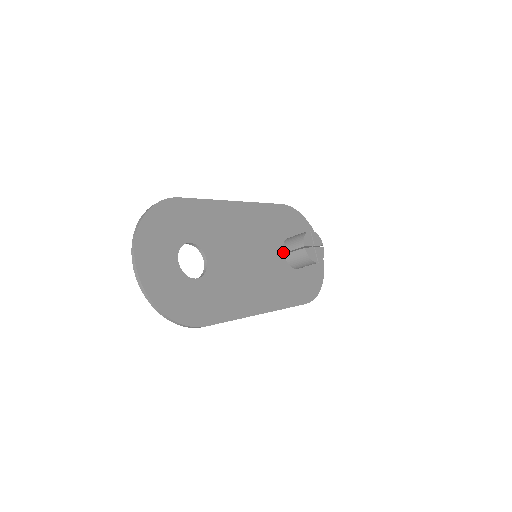
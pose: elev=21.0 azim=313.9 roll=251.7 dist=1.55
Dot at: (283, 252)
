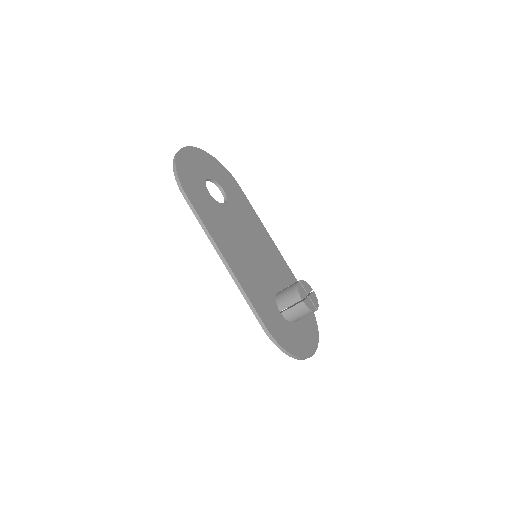
Dot at: occluded
